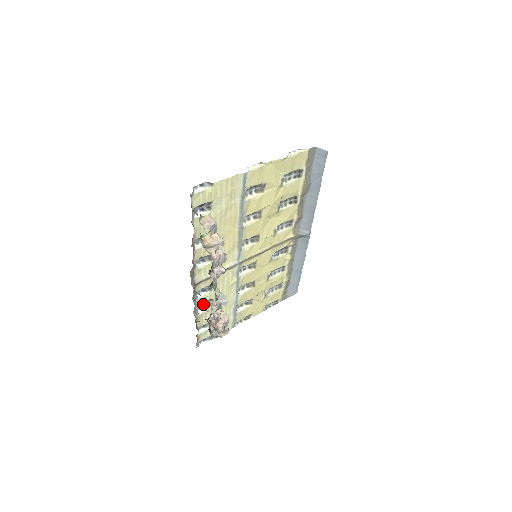
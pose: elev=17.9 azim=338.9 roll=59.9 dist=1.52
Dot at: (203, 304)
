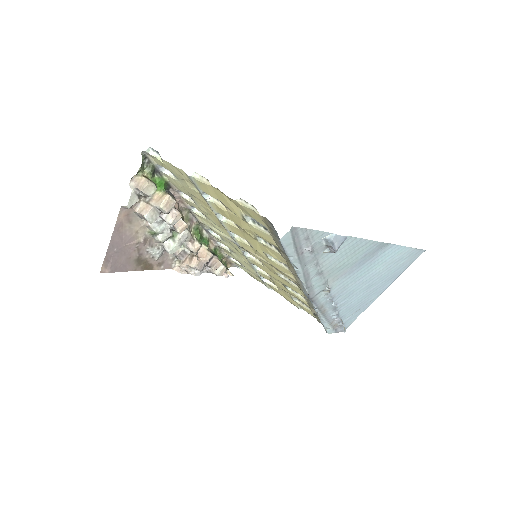
Dot at: occluded
